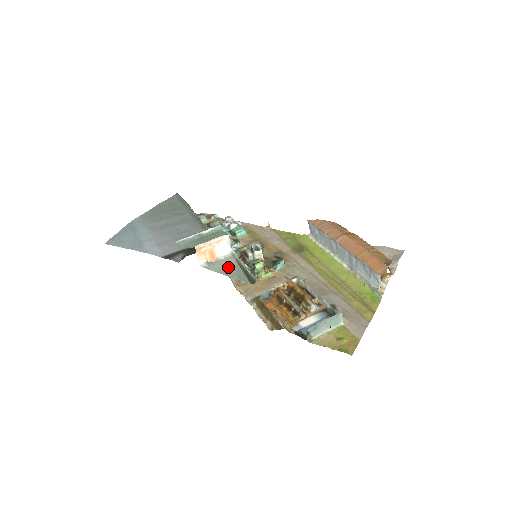
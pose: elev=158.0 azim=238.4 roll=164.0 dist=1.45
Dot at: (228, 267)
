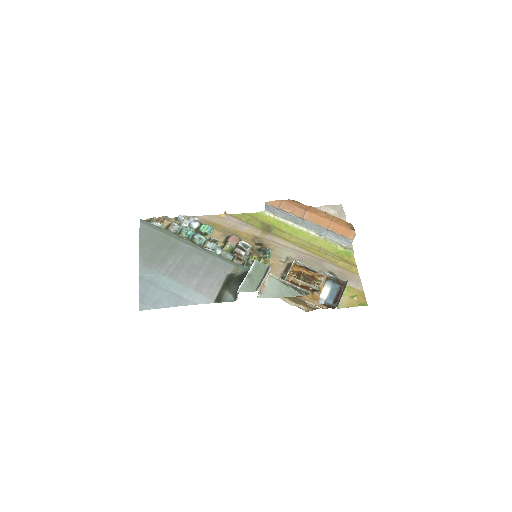
Dot at: (277, 289)
